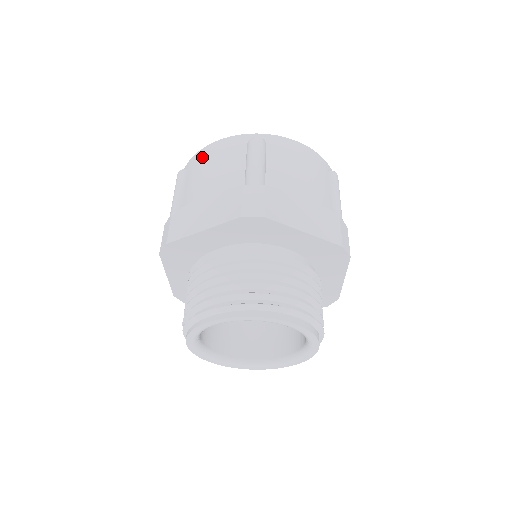
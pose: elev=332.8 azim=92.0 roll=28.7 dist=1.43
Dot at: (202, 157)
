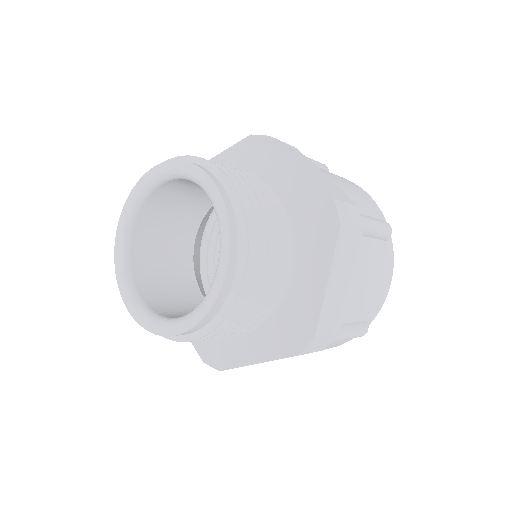
Dot at: occluded
